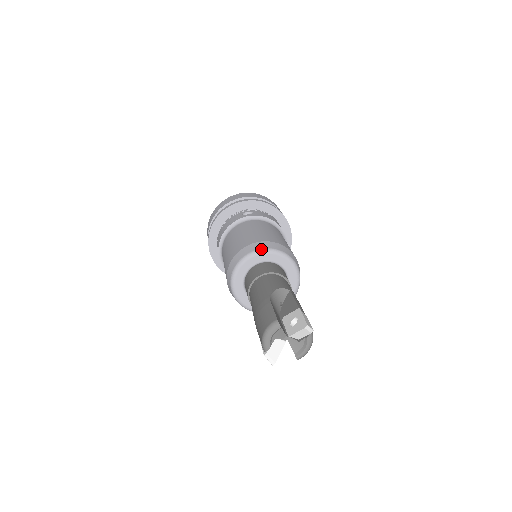
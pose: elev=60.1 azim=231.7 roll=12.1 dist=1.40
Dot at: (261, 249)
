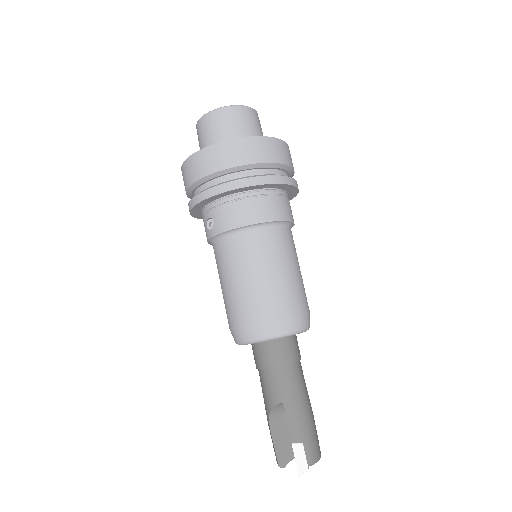
Dot at: (241, 343)
